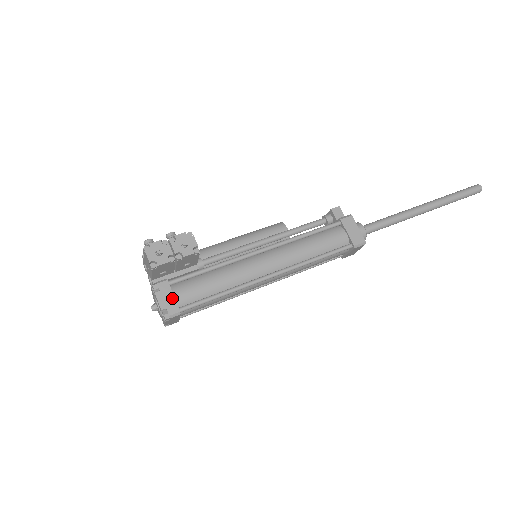
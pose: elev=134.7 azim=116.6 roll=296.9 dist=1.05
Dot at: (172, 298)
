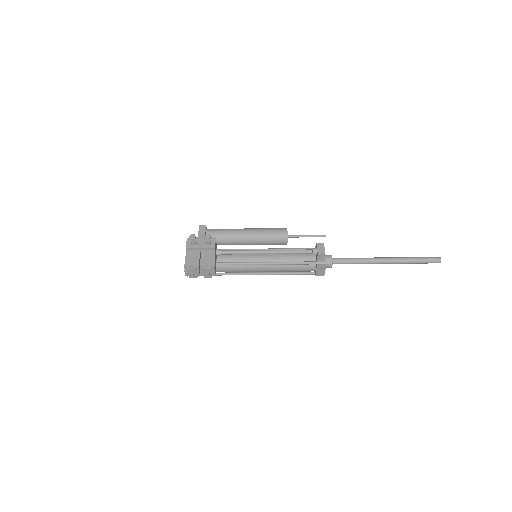
Dot at: occluded
